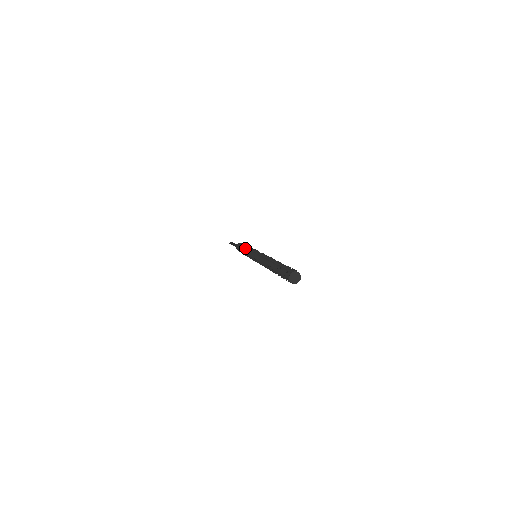
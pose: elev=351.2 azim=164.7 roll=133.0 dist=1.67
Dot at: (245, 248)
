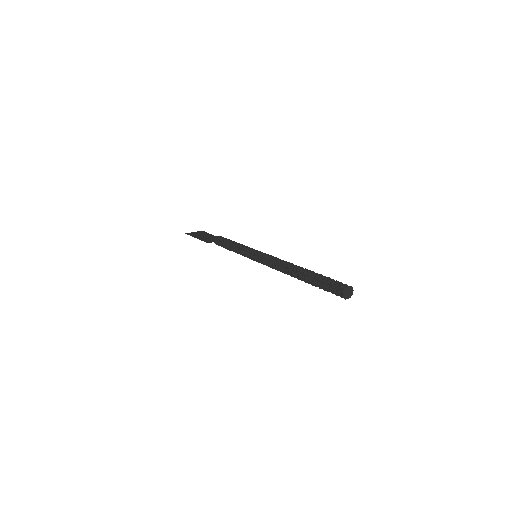
Dot at: (239, 243)
